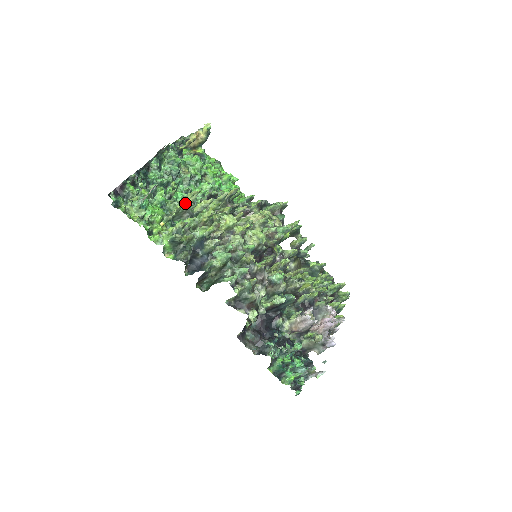
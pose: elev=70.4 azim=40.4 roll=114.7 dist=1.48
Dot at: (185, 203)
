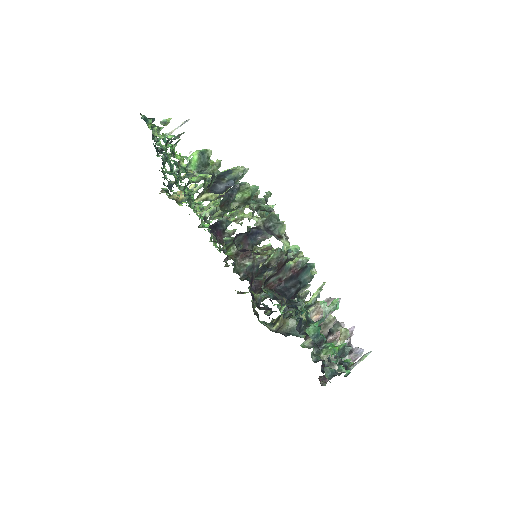
Dot at: occluded
